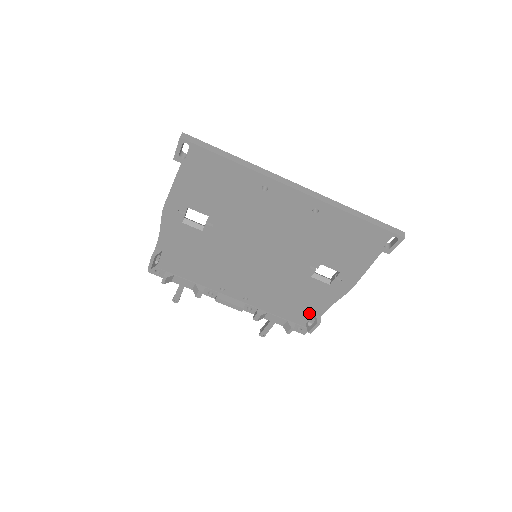
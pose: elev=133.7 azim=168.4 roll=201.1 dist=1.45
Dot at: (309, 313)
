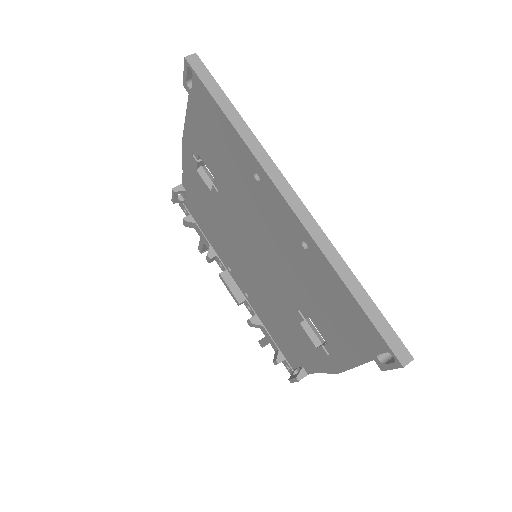
Dot at: (298, 360)
